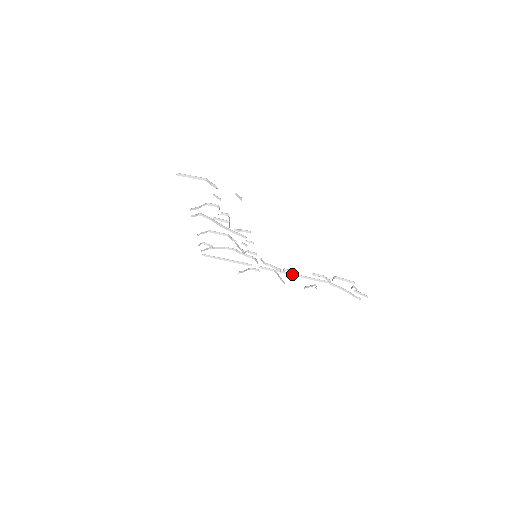
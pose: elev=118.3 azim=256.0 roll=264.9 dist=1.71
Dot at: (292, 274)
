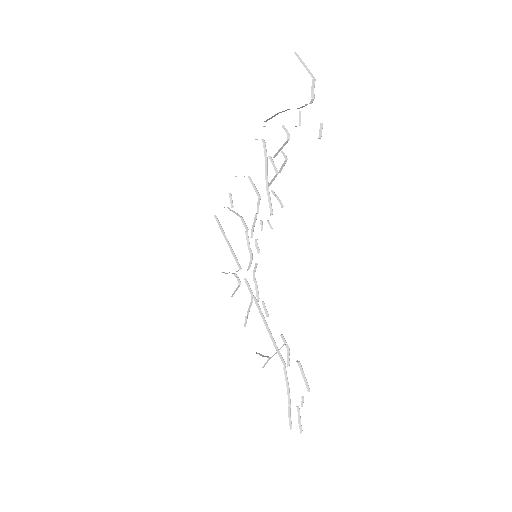
Dot at: (263, 317)
